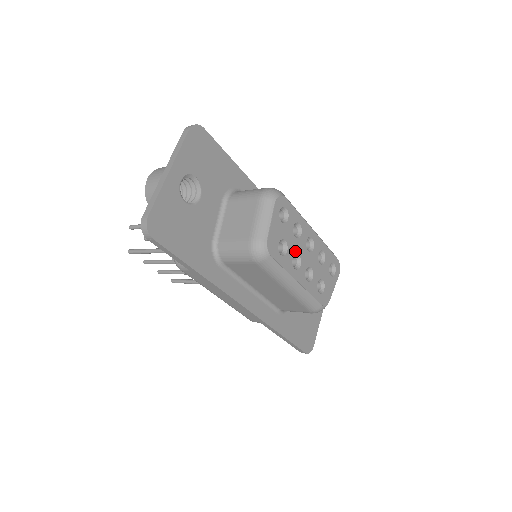
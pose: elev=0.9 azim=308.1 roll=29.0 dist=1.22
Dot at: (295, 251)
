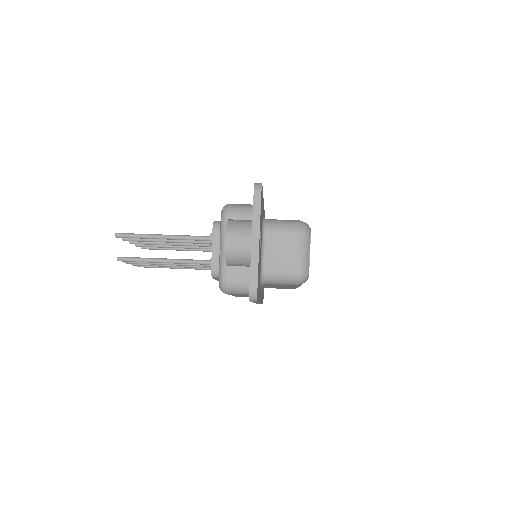
Dot at: occluded
